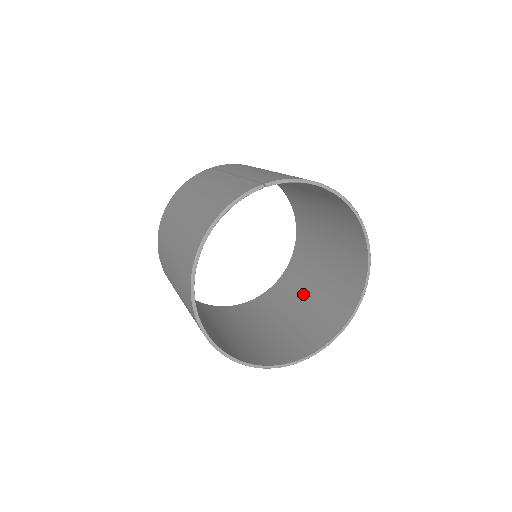
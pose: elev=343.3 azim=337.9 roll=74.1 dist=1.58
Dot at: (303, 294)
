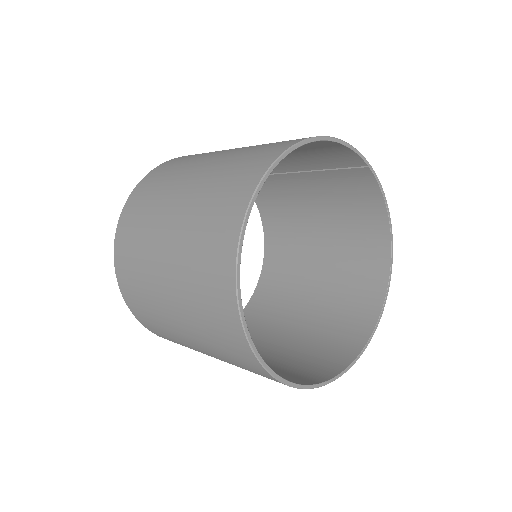
Dot at: occluded
